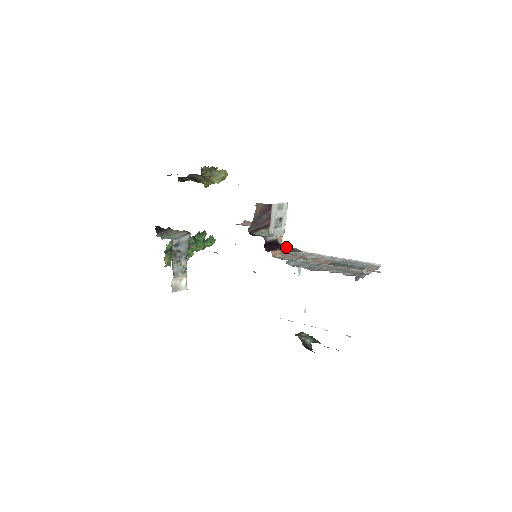
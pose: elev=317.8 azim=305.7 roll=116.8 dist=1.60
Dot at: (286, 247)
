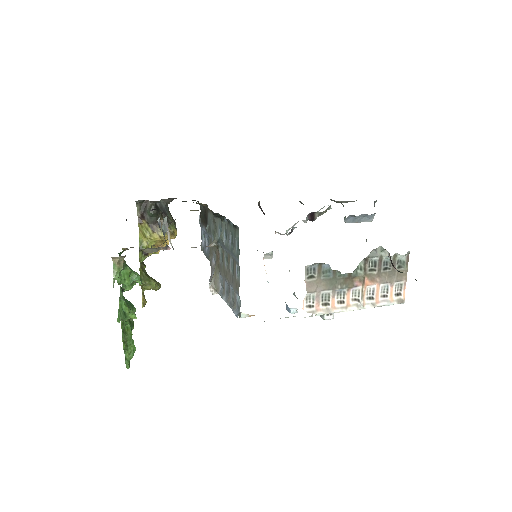
Dot at: occluded
